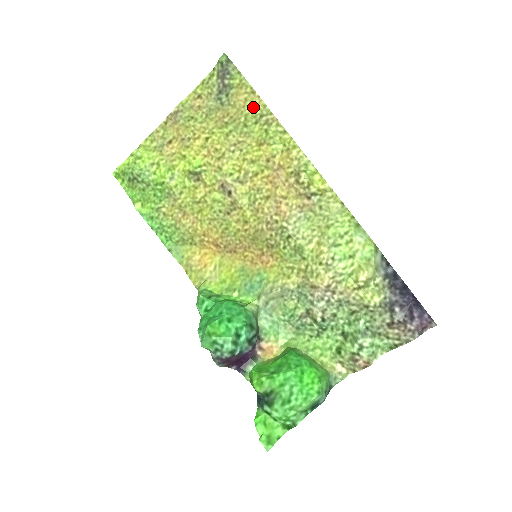
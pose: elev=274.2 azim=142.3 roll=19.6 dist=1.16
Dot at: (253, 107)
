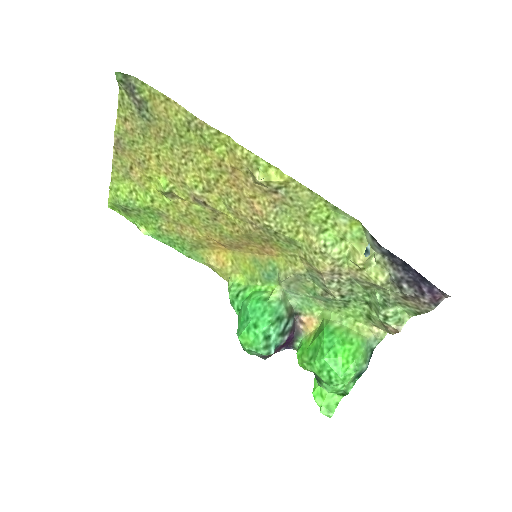
Dot at: (176, 115)
